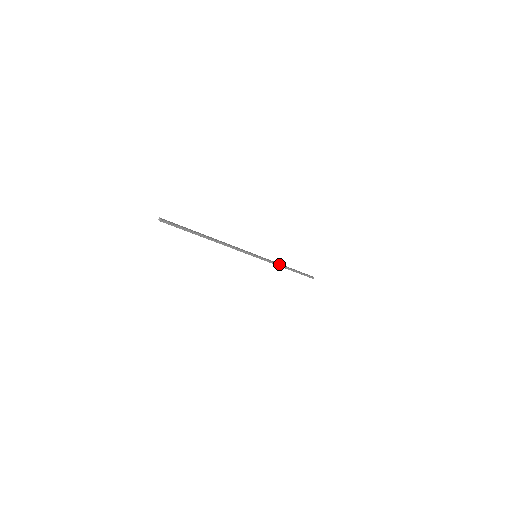
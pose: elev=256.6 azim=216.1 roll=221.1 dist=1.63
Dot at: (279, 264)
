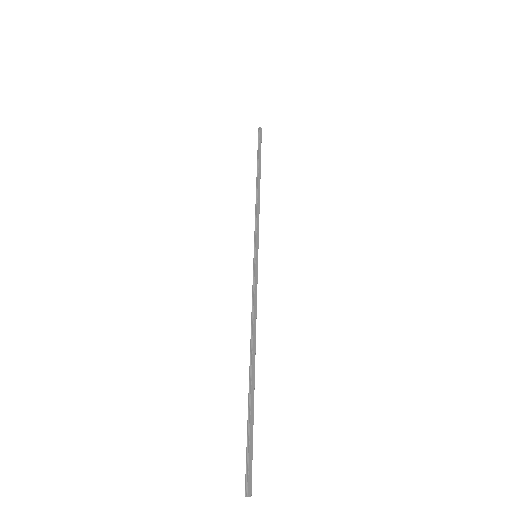
Dot at: (259, 205)
